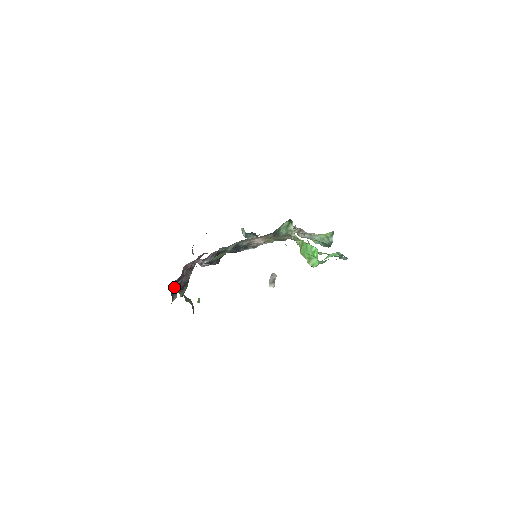
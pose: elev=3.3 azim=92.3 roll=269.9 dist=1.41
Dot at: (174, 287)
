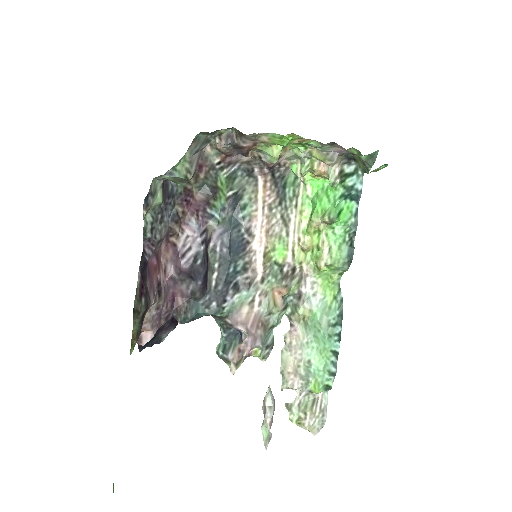
Dot at: (167, 180)
